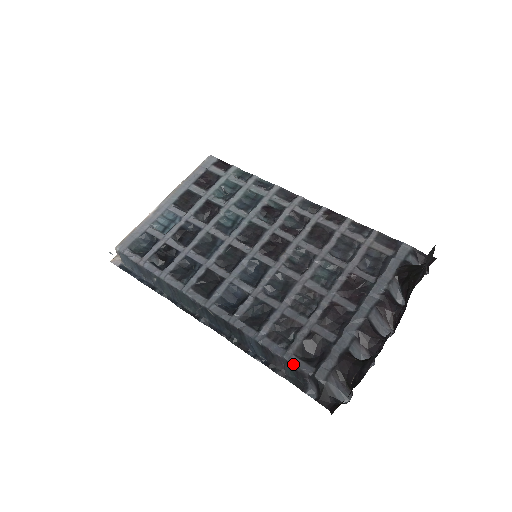
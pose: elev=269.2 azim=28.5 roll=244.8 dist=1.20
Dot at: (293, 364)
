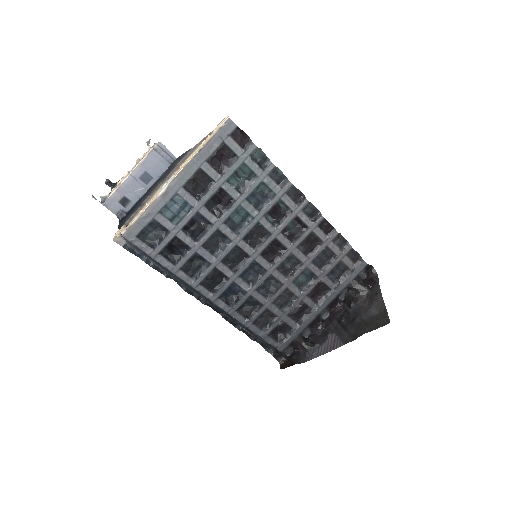
Dot at: (266, 341)
